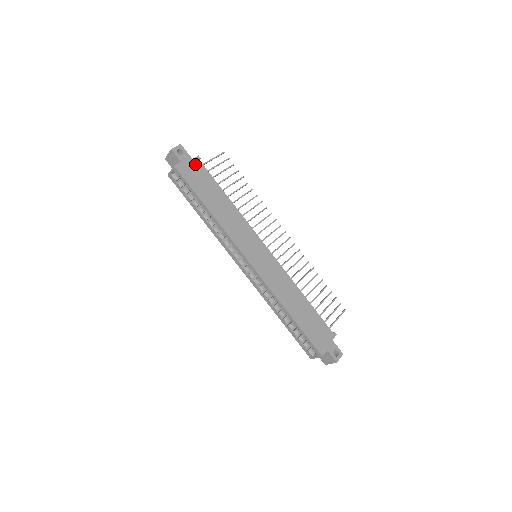
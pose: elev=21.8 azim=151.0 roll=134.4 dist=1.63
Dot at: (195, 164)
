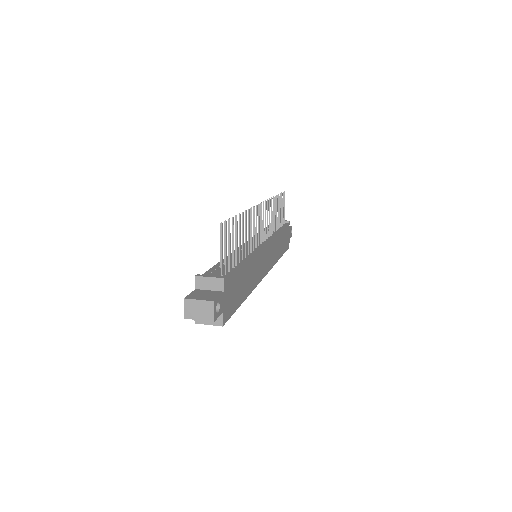
Dot at: (227, 291)
